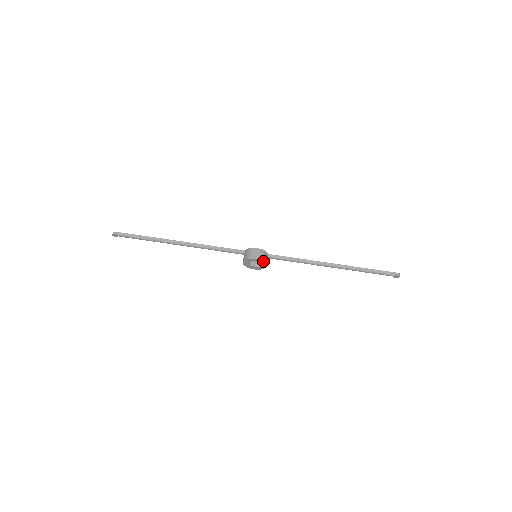
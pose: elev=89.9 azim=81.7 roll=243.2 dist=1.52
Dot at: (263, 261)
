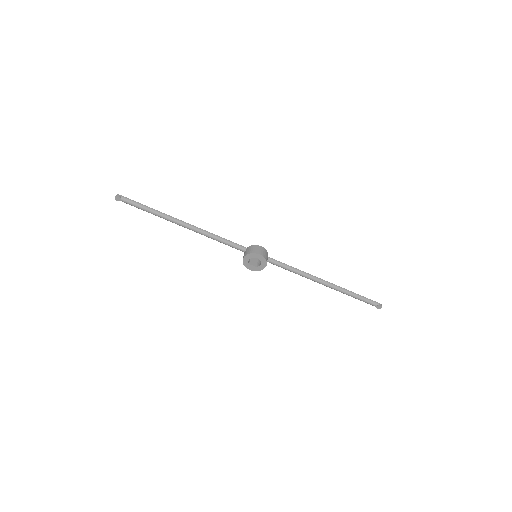
Dot at: (265, 259)
